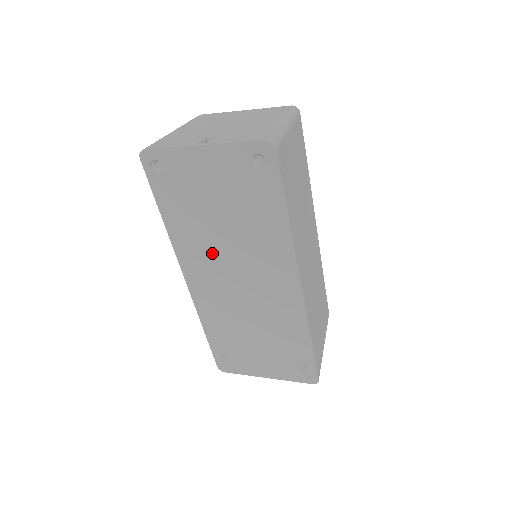
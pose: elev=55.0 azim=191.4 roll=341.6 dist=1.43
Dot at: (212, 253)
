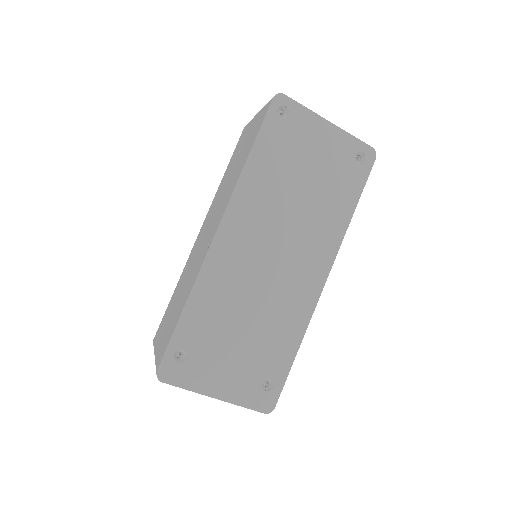
Dot at: (270, 214)
